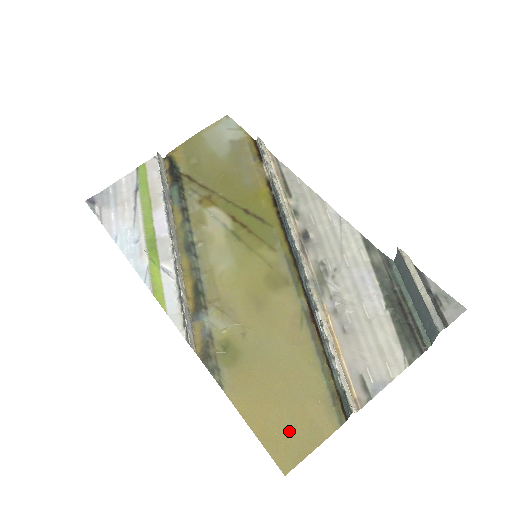
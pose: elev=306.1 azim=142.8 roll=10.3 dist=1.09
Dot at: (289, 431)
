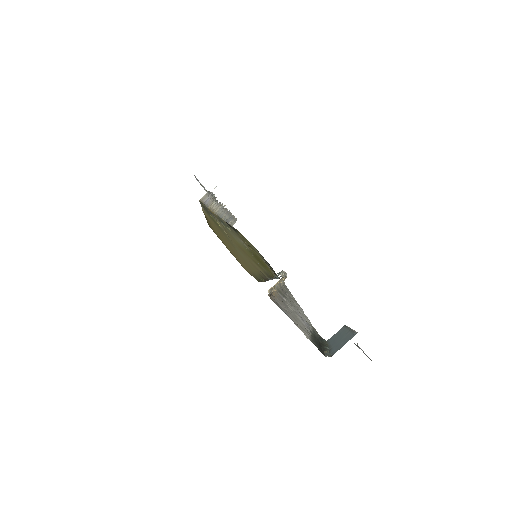
Dot at: (224, 241)
